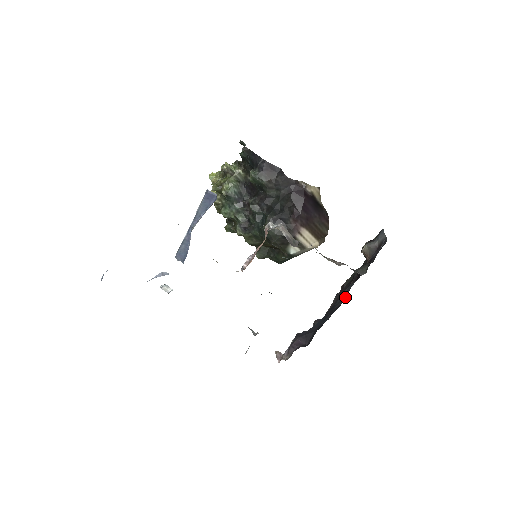
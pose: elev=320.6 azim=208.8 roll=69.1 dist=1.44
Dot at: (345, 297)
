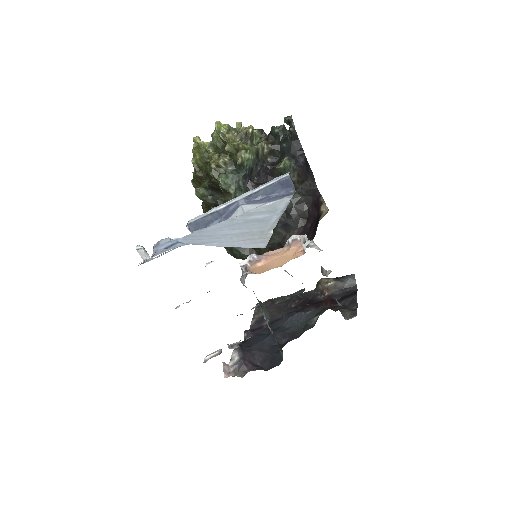
Dot at: (301, 325)
